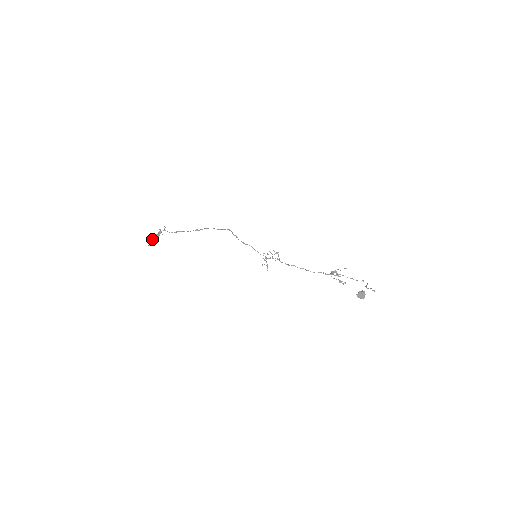
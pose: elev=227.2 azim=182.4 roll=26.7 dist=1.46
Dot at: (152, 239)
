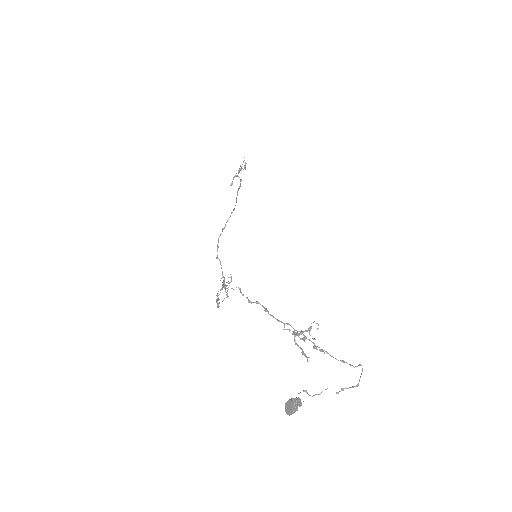
Dot at: (233, 177)
